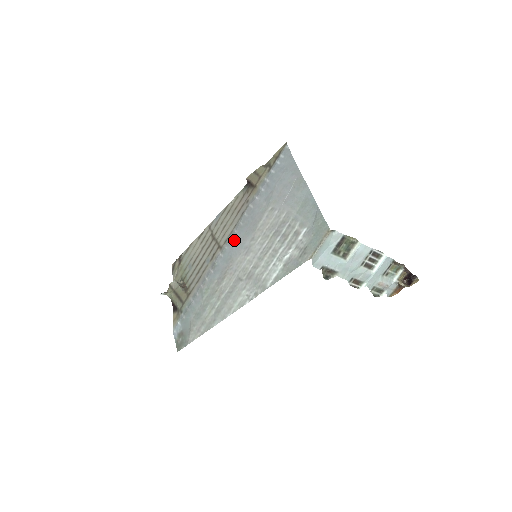
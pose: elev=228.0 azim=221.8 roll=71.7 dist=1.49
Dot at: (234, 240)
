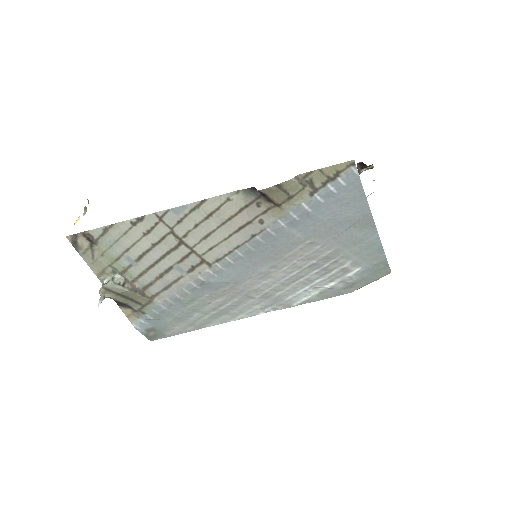
Dot at: (239, 264)
